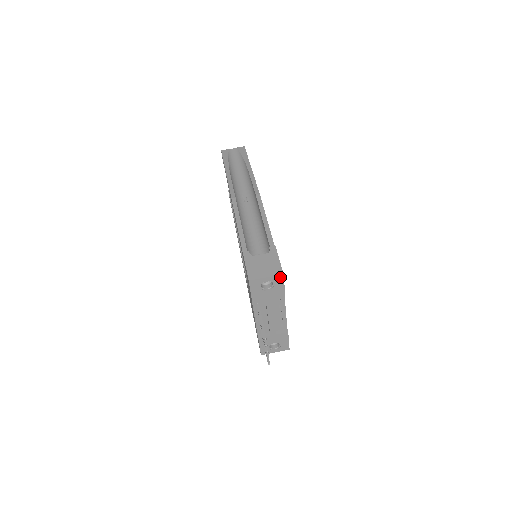
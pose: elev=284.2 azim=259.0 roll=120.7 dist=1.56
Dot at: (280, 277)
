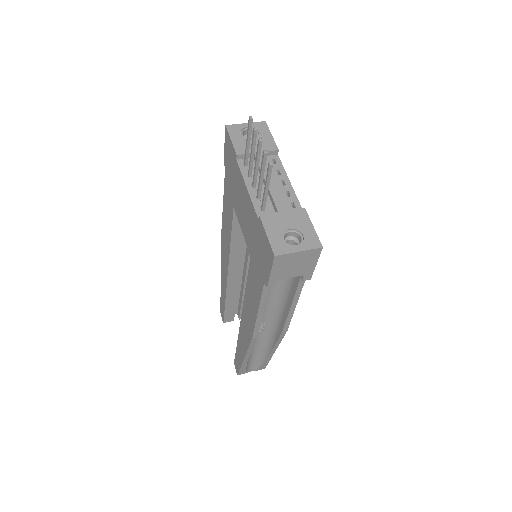
Dot at: (263, 125)
